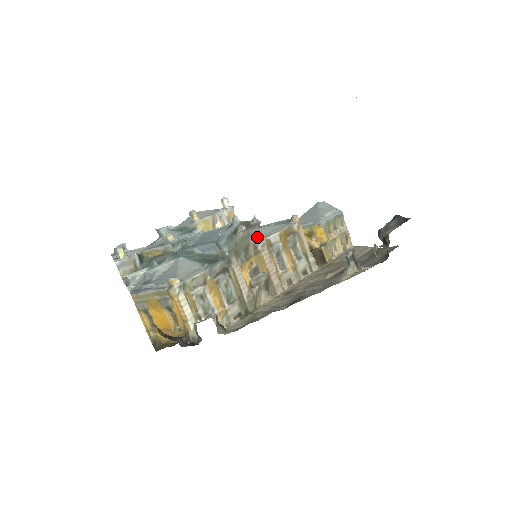
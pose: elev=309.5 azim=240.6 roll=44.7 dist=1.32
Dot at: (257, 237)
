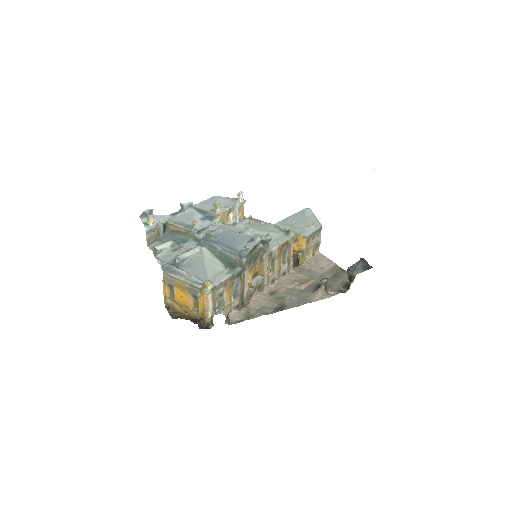
Dot at: (265, 250)
